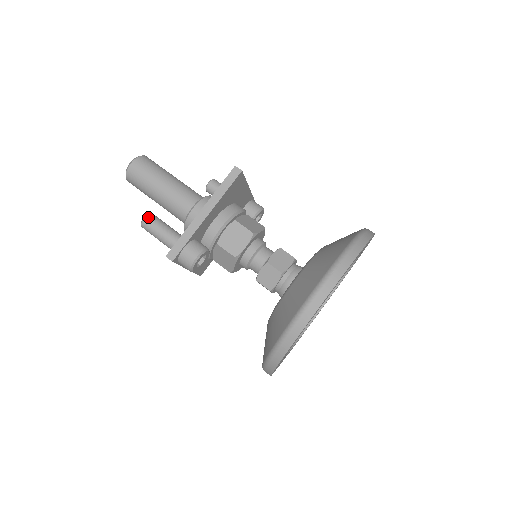
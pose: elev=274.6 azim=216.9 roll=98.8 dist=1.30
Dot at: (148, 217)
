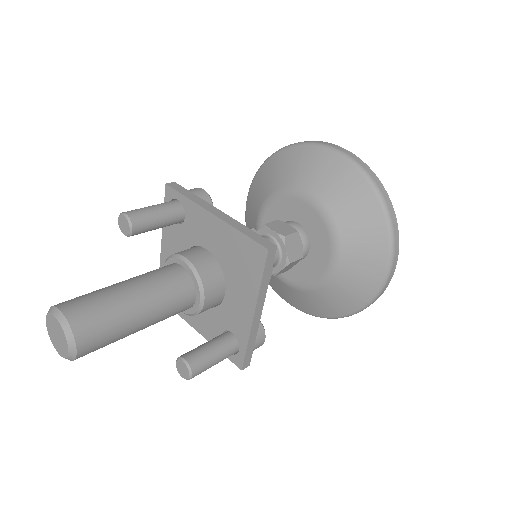
Dot at: (194, 371)
